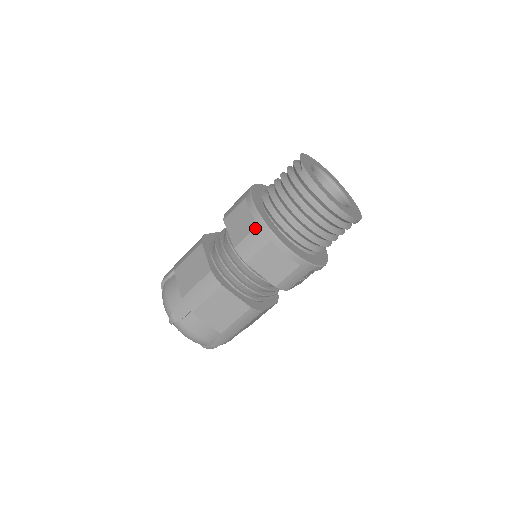
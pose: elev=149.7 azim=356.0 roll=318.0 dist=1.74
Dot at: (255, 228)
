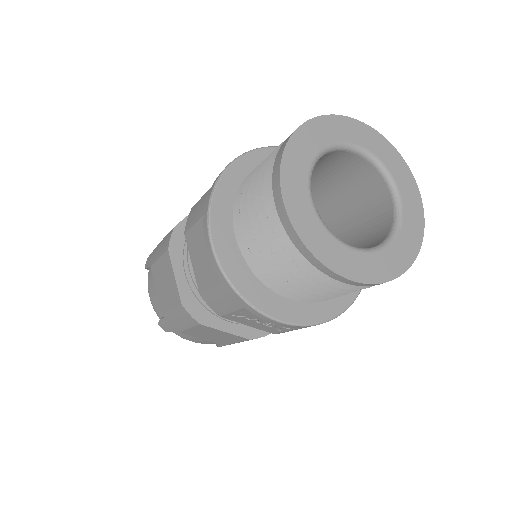
Dot at: (208, 190)
